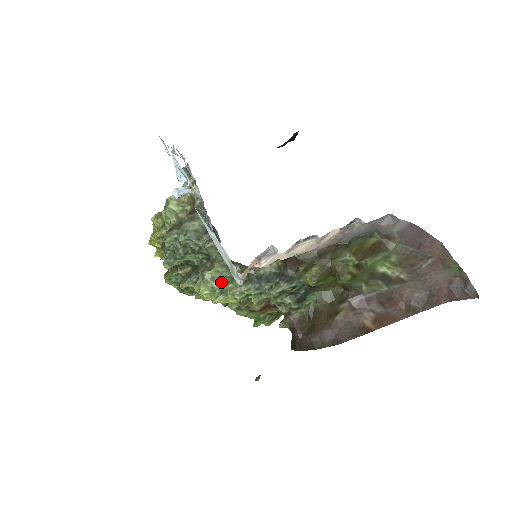
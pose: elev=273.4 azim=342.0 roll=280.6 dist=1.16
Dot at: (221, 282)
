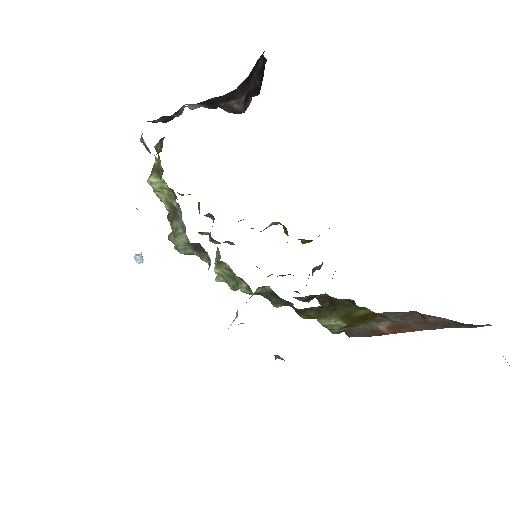
Dot at: (230, 280)
